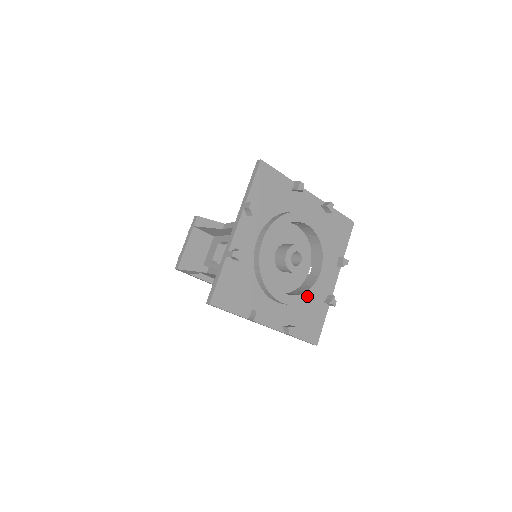
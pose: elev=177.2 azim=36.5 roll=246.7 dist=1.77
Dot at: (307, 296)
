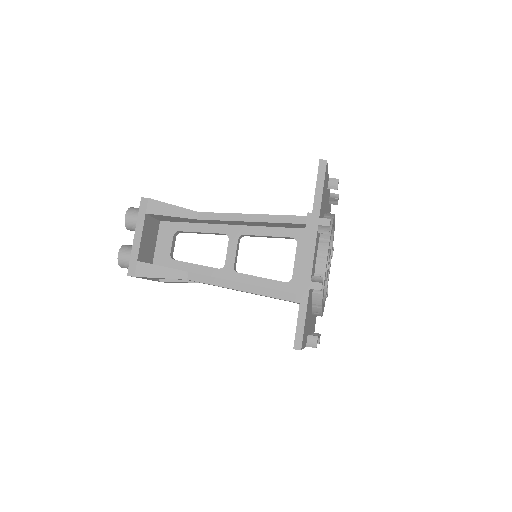
Dot at: (325, 299)
